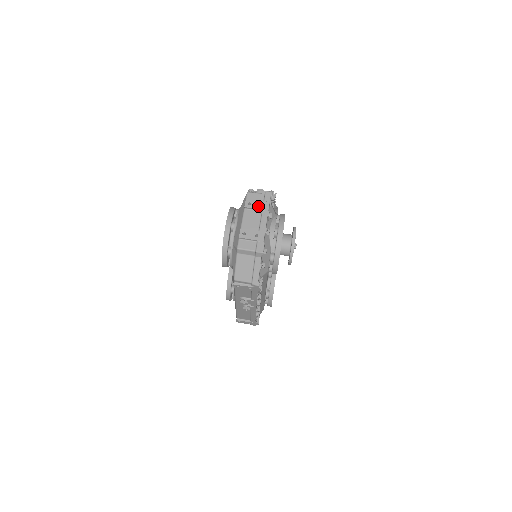
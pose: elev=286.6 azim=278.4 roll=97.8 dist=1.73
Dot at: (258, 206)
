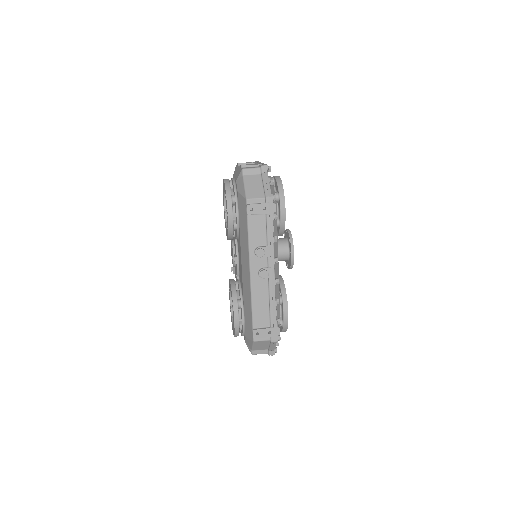
Dot at: (250, 162)
